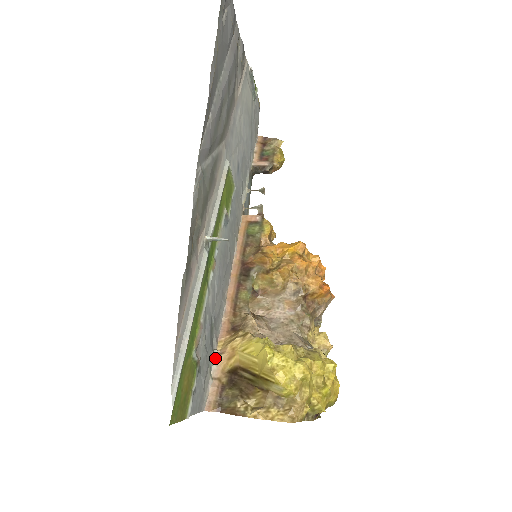
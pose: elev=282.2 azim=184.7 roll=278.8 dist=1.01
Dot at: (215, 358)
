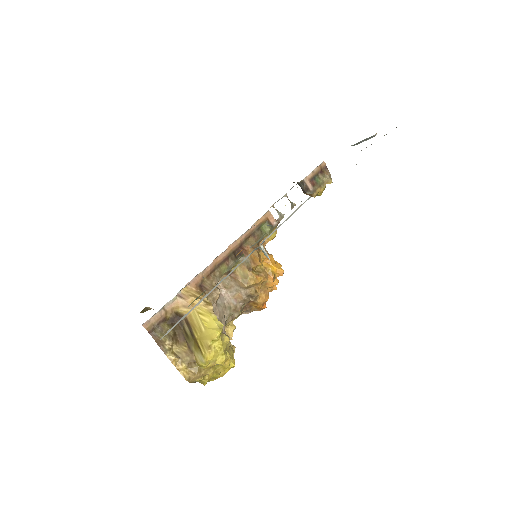
Dot at: (176, 297)
